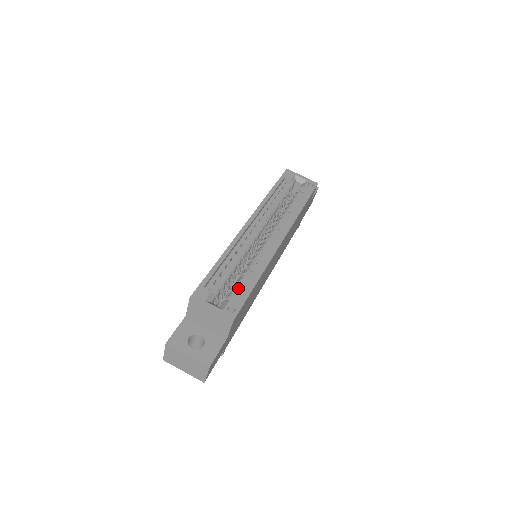
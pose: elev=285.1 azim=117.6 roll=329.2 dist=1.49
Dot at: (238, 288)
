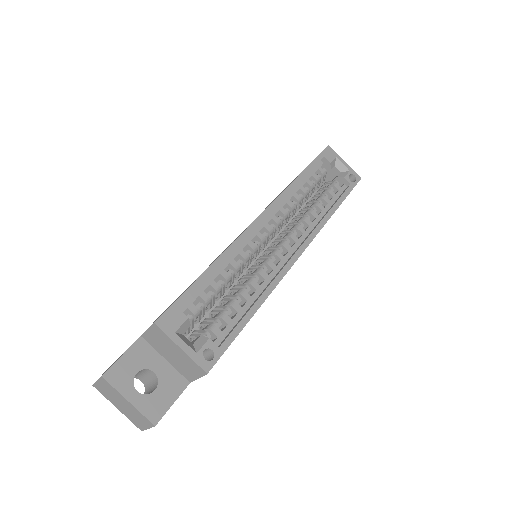
Dot at: (225, 317)
